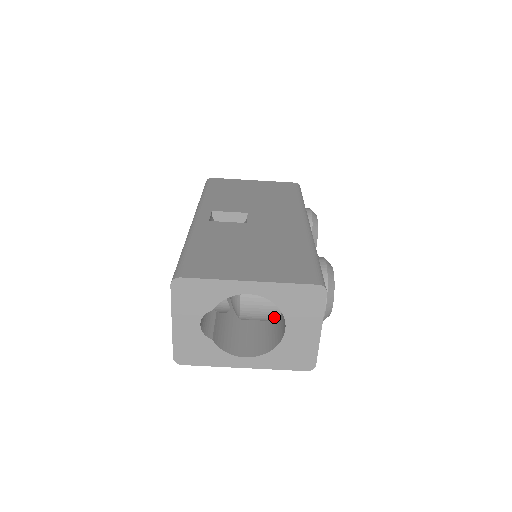
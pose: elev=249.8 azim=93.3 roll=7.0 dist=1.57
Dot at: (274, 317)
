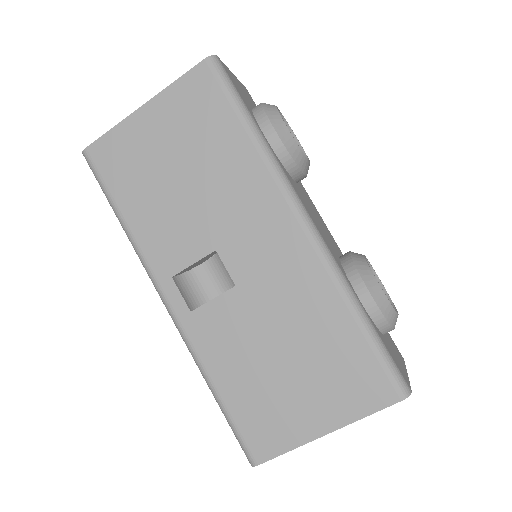
Dot at: occluded
